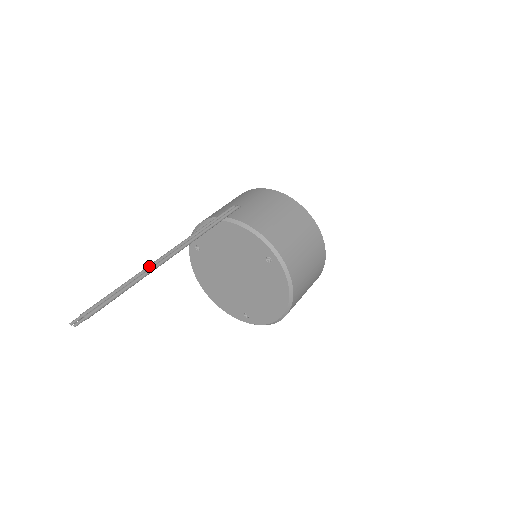
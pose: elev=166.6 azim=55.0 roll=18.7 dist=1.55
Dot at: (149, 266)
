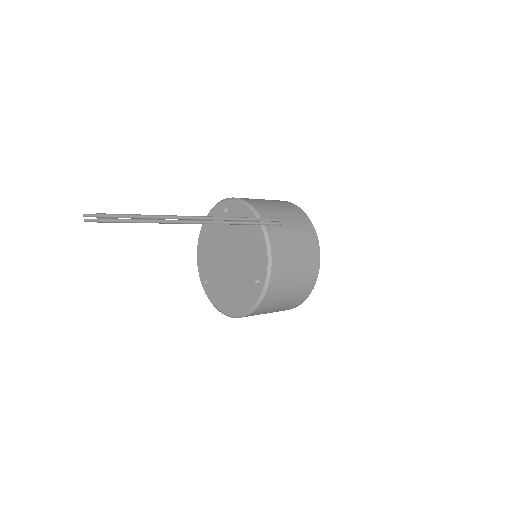
Dot at: (177, 217)
